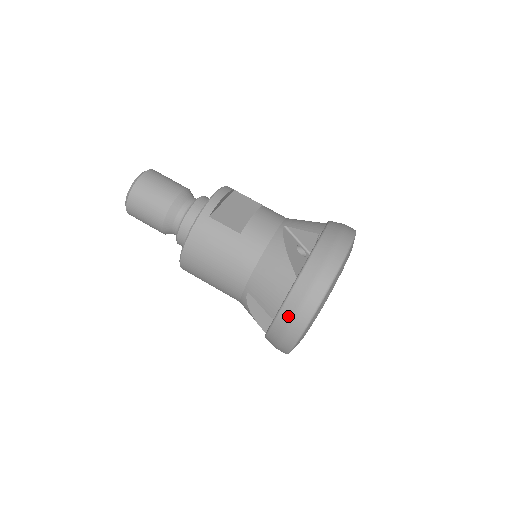
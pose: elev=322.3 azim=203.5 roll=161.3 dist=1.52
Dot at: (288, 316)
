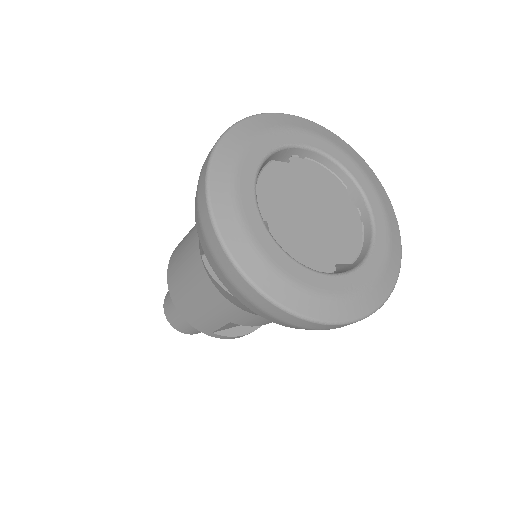
Dot at: (196, 205)
